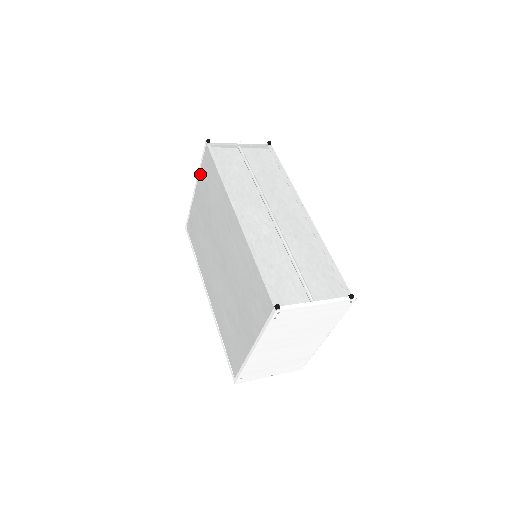
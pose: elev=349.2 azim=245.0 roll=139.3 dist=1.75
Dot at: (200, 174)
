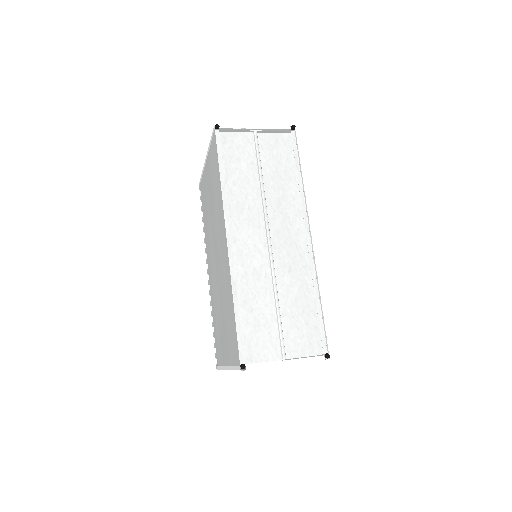
Dot at: (209, 152)
